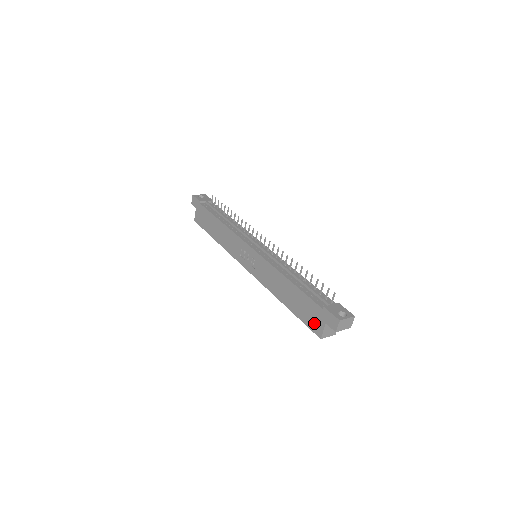
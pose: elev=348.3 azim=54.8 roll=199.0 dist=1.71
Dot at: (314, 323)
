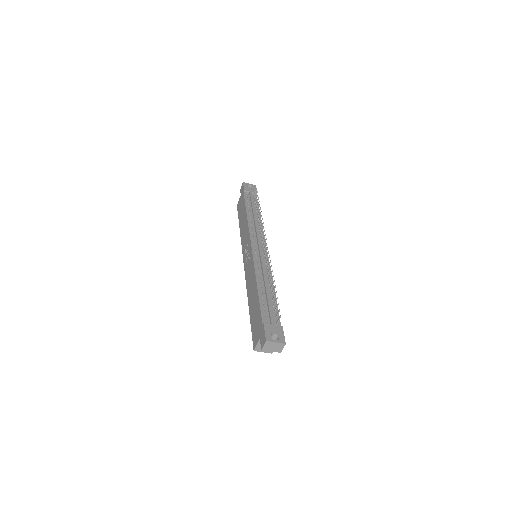
Dot at: (255, 334)
